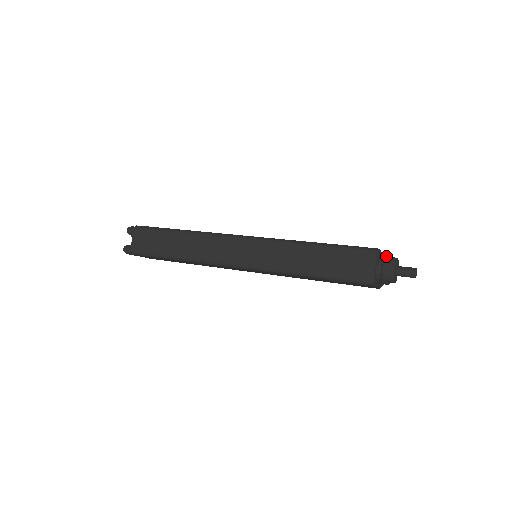
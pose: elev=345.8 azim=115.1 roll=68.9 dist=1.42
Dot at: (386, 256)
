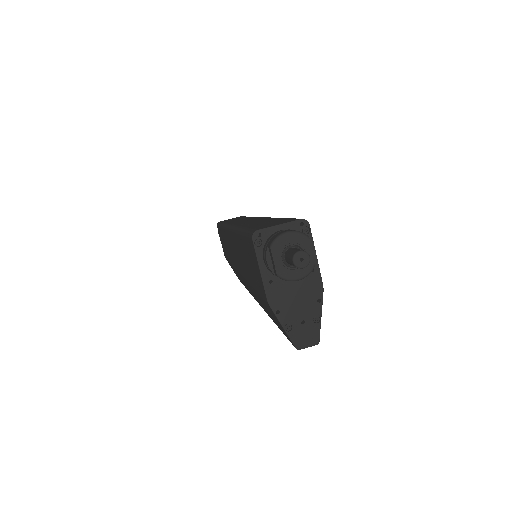
Dot at: occluded
